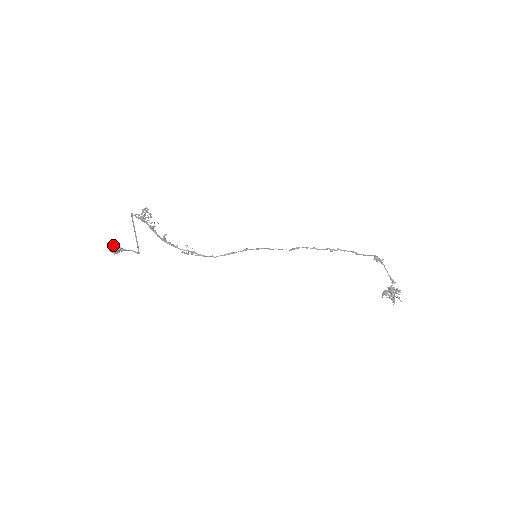
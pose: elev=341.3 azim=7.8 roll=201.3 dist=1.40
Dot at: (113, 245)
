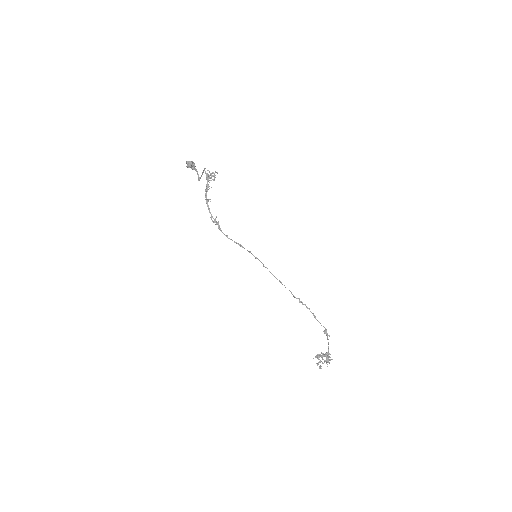
Dot at: (191, 161)
